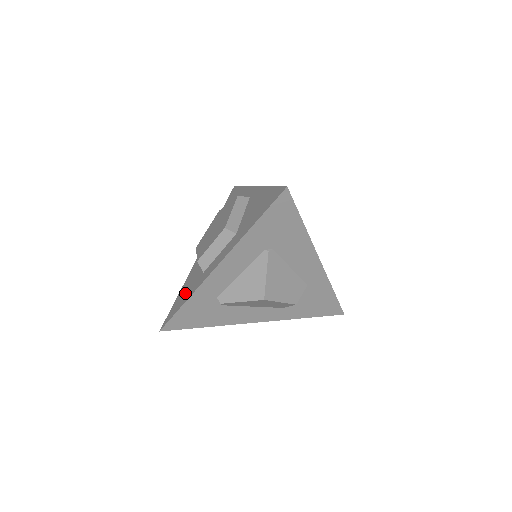
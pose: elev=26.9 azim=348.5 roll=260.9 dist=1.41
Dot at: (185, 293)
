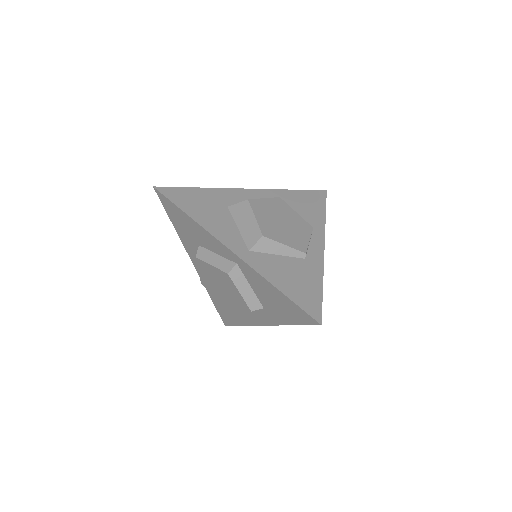
Dot at: (229, 313)
